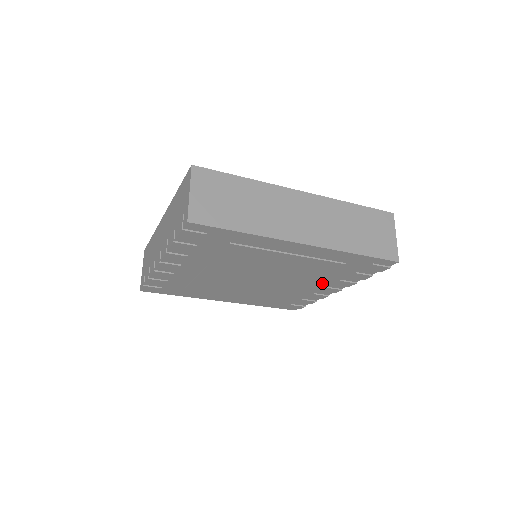
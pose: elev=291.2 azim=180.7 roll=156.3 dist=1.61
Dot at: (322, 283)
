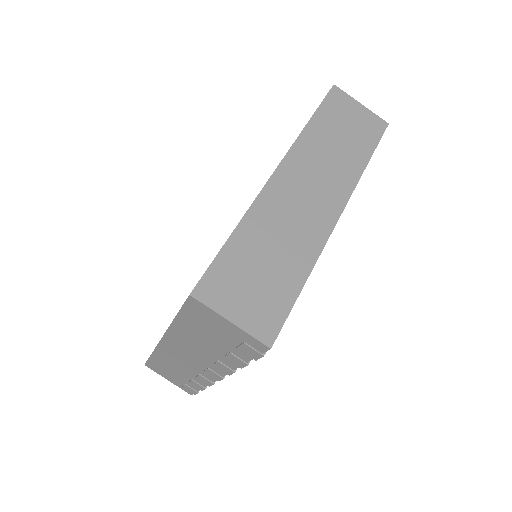
Dot at: occluded
